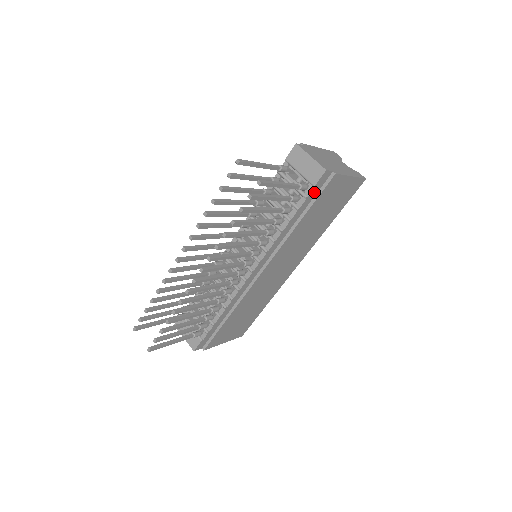
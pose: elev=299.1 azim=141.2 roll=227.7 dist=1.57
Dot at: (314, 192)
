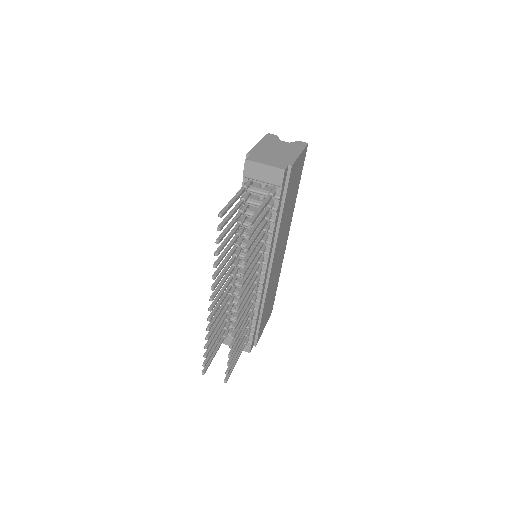
Dot at: (282, 189)
